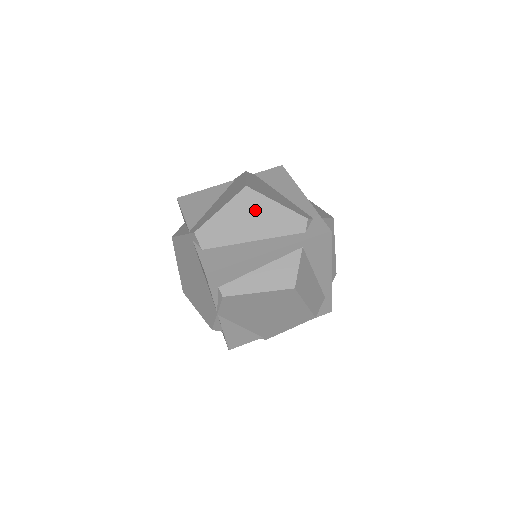
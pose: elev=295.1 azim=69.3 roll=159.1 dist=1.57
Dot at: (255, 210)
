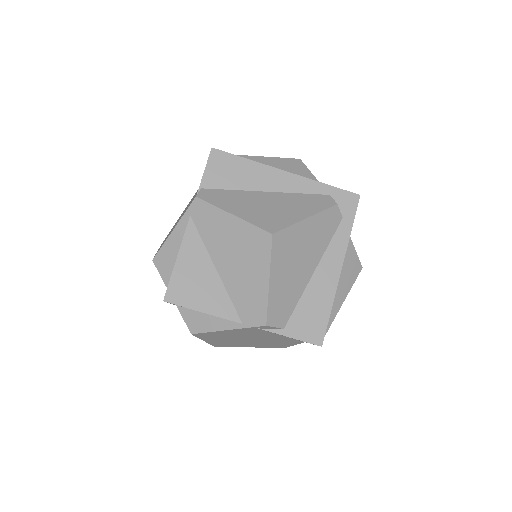
Dot at: (296, 246)
